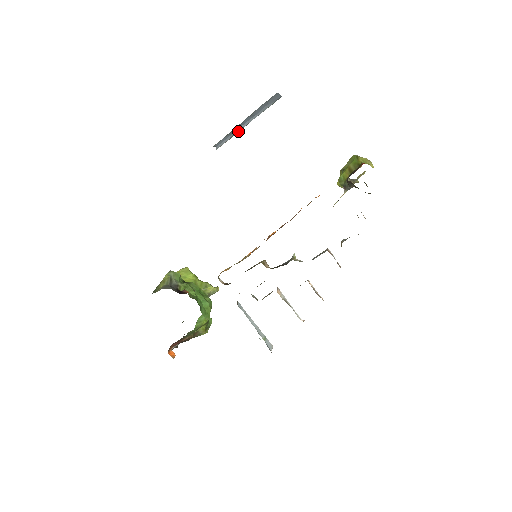
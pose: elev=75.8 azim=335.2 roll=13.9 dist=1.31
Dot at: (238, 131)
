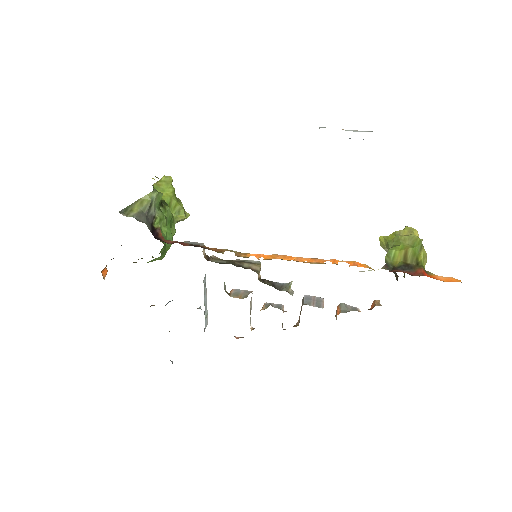
Dot at: occluded
